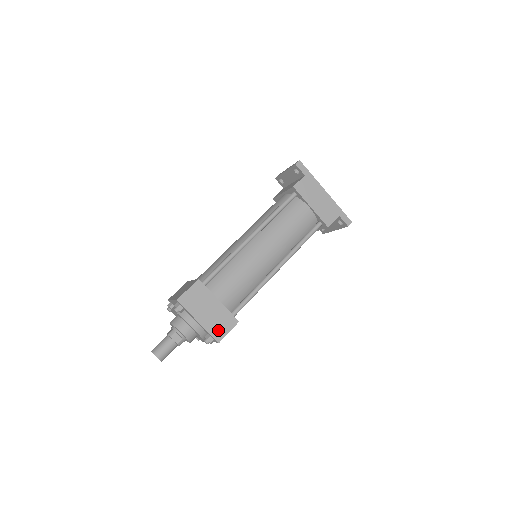
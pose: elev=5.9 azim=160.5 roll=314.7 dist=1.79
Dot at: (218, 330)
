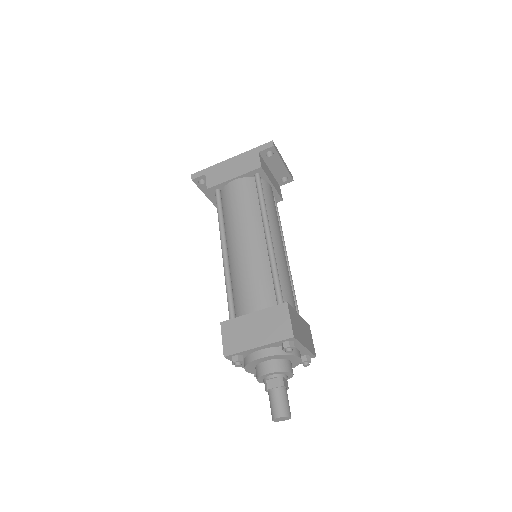
Dot at: (280, 330)
